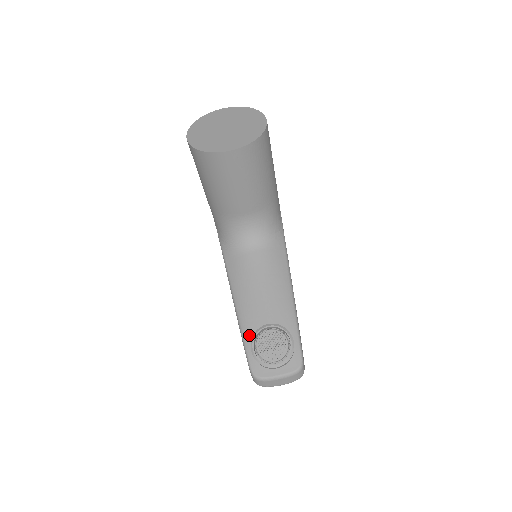
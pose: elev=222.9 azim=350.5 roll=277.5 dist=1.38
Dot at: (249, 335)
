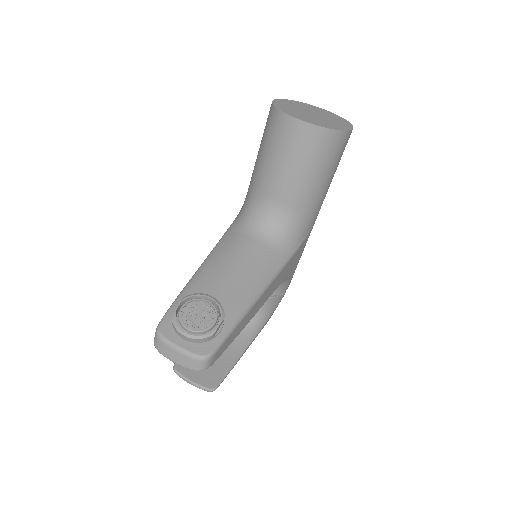
Dot at: occluded
